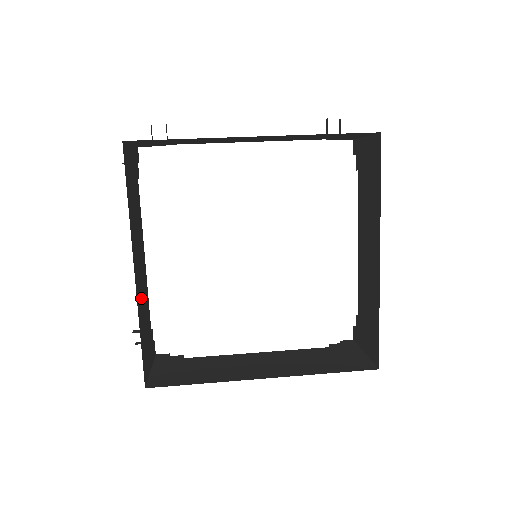
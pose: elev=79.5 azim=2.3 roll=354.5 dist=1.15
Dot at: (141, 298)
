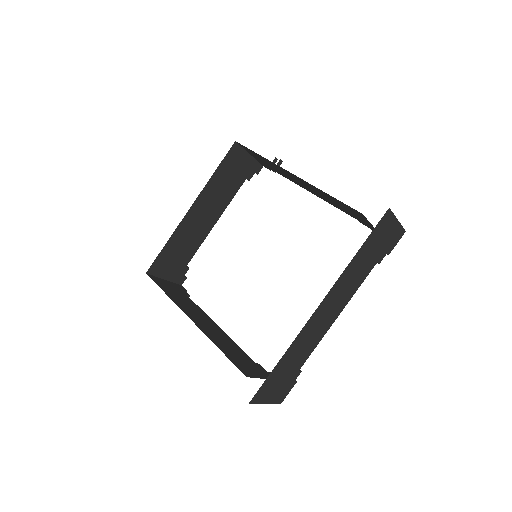
Dot at: (215, 337)
